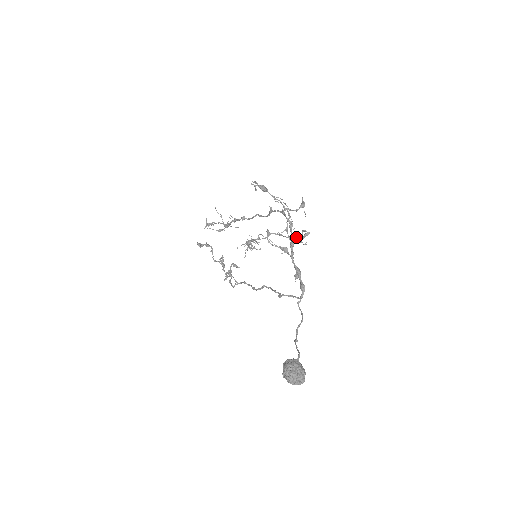
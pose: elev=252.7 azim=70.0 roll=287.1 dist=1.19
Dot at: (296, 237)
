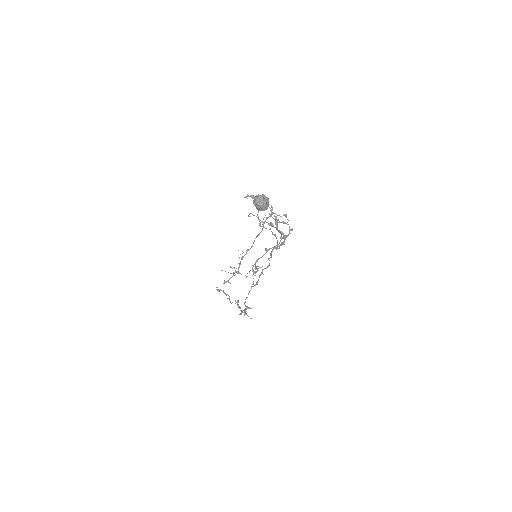
Dot at: occluded
